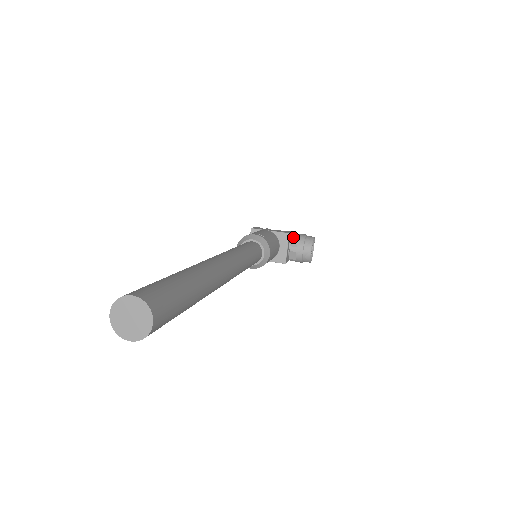
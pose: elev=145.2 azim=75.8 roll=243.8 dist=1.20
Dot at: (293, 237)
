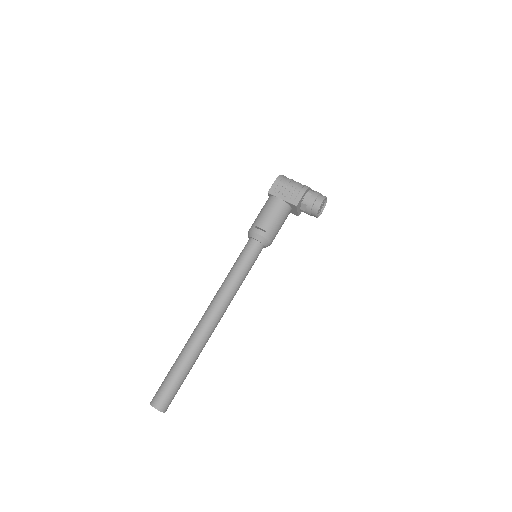
Dot at: (302, 203)
